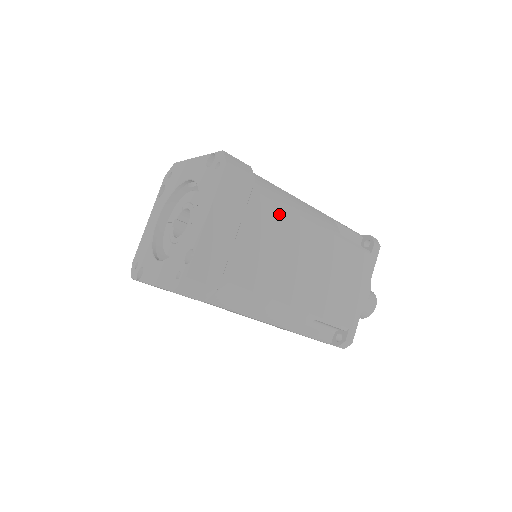
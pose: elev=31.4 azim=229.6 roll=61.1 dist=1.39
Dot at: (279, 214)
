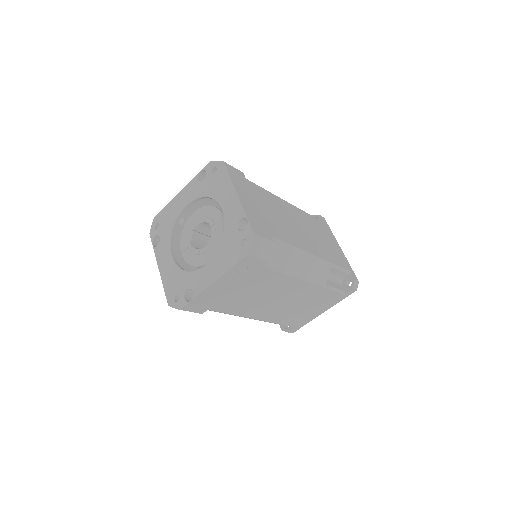
Dot at: (267, 195)
